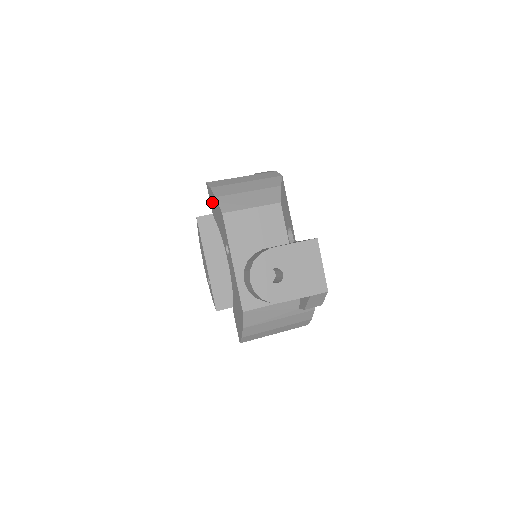
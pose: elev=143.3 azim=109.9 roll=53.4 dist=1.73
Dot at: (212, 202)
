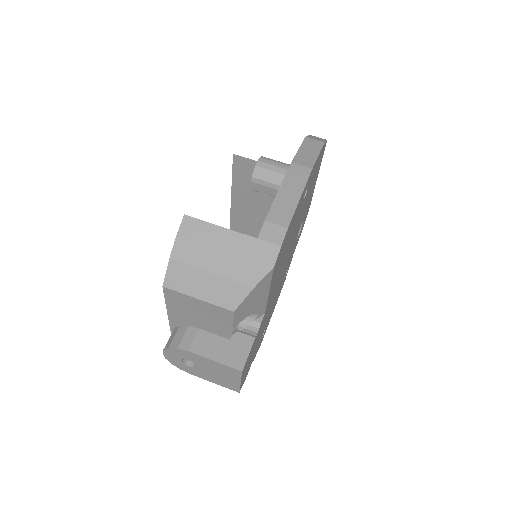
Dot at: occluded
